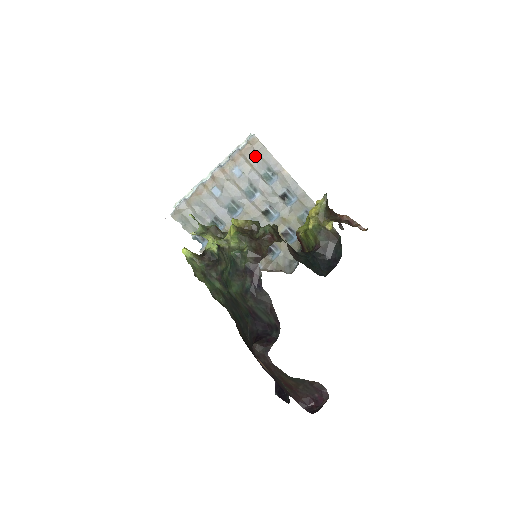
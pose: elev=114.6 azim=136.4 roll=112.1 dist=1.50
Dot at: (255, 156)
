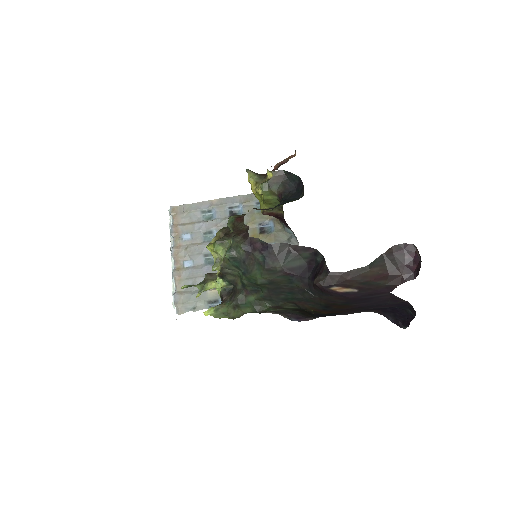
Dot at: (186, 216)
